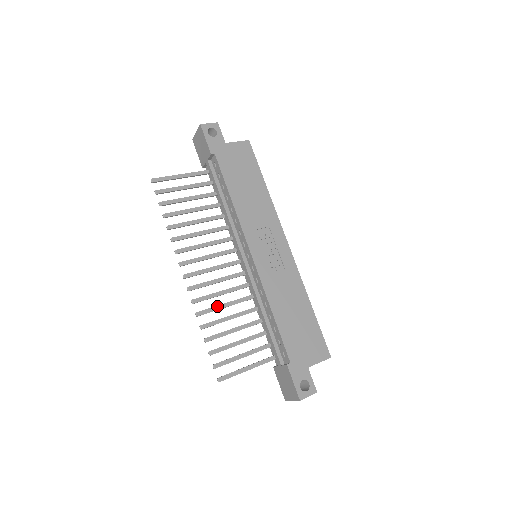
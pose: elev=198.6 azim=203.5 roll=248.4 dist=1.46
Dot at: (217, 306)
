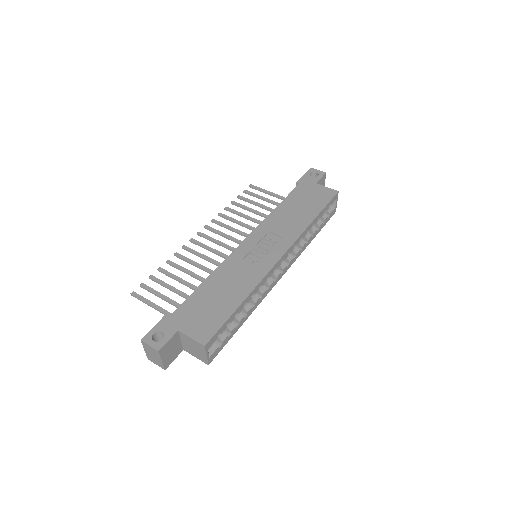
Dot at: (192, 260)
